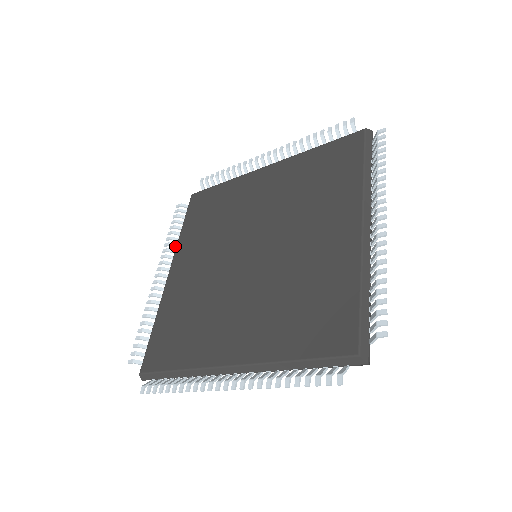
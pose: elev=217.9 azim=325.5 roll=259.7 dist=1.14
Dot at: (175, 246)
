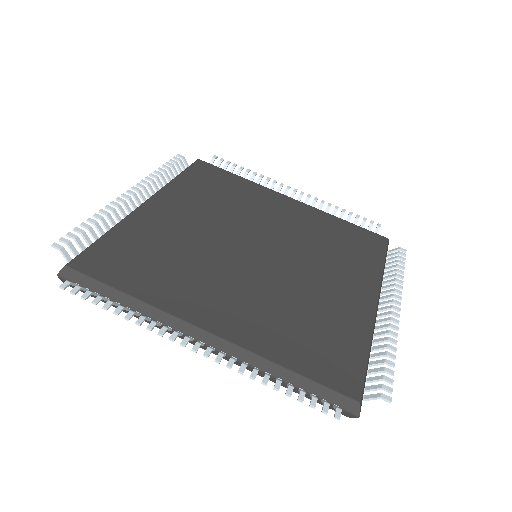
Dot at: (160, 184)
